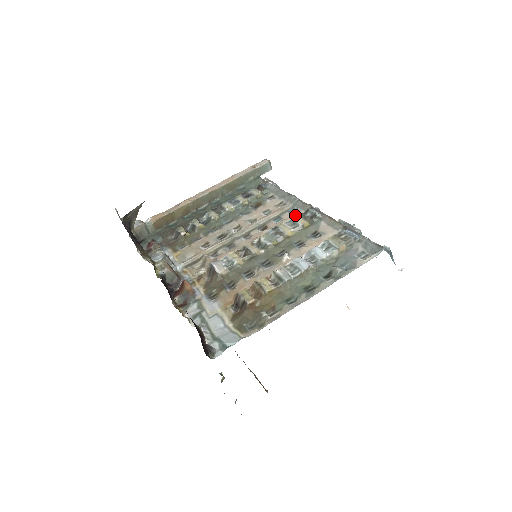
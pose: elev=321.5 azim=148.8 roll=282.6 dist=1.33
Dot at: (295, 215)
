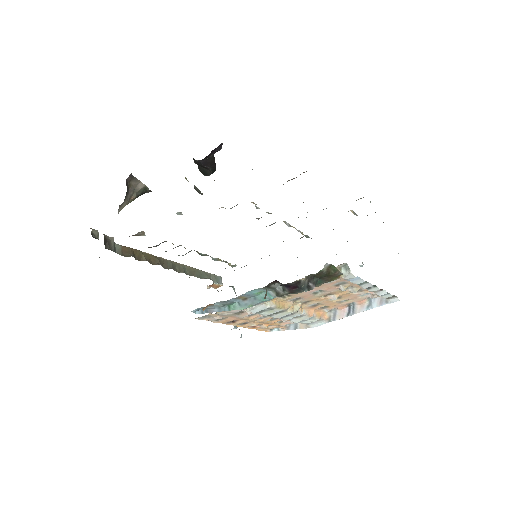
Dot at: occluded
